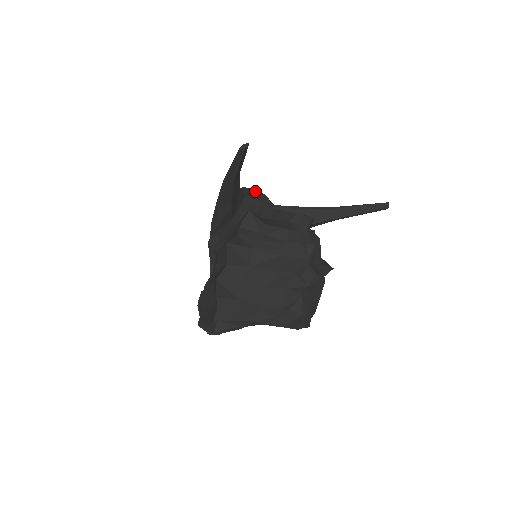
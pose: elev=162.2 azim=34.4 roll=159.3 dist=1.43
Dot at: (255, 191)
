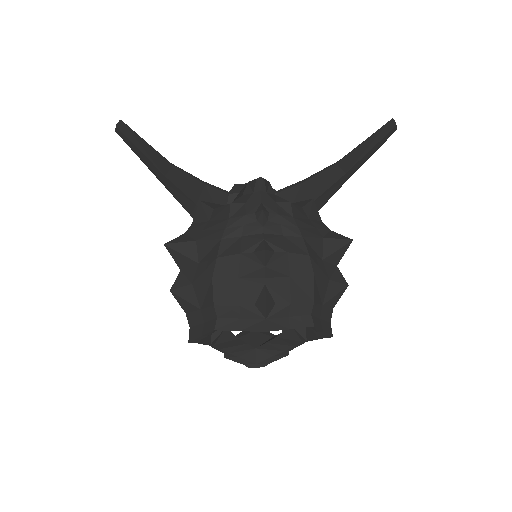
Dot at: occluded
